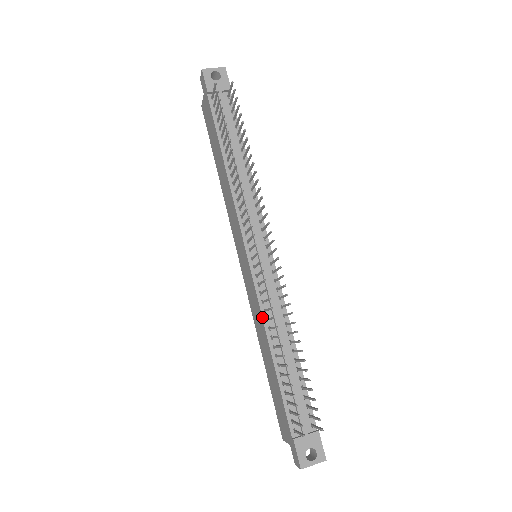
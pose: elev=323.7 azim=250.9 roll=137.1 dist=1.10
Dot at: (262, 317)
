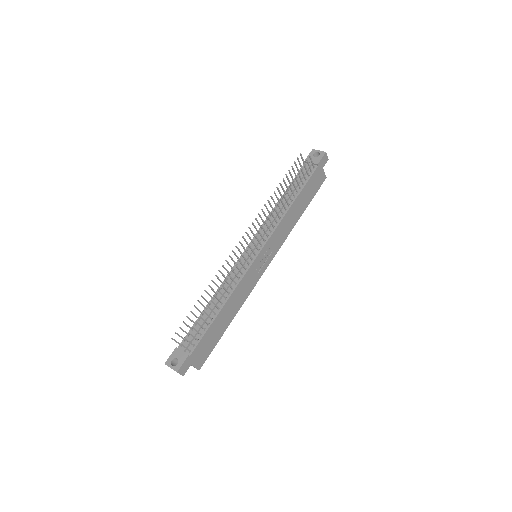
Dot at: (223, 281)
